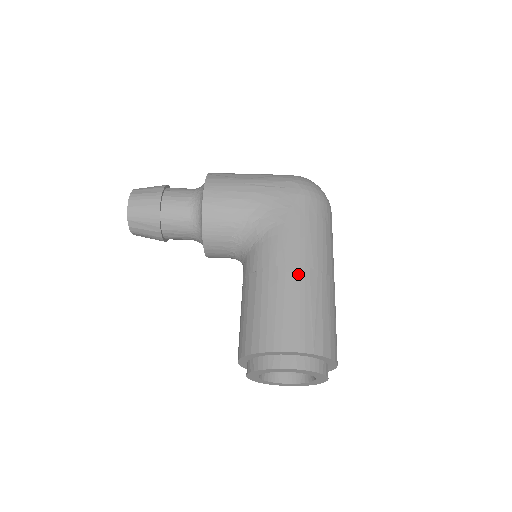
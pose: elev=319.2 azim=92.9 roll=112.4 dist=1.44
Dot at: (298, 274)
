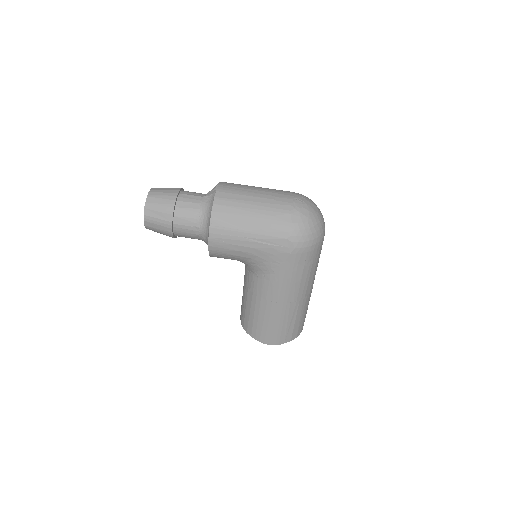
Dot at: (281, 308)
